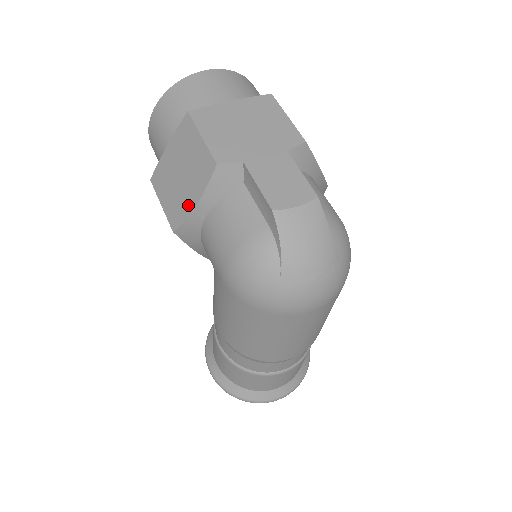
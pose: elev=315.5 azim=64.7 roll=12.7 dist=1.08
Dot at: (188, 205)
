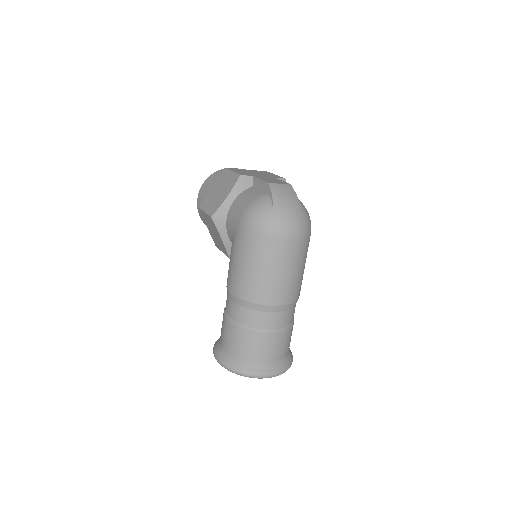
Dot at: (222, 200)
